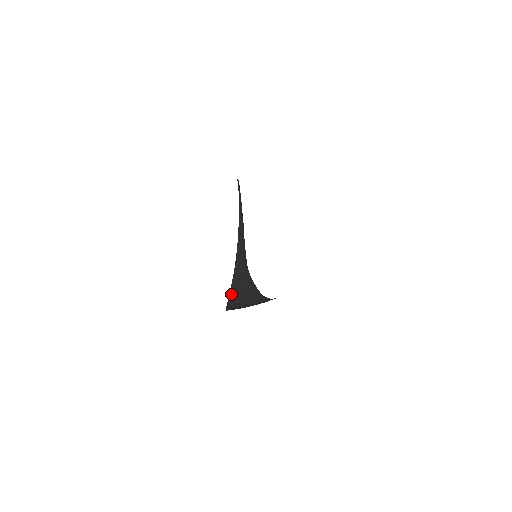
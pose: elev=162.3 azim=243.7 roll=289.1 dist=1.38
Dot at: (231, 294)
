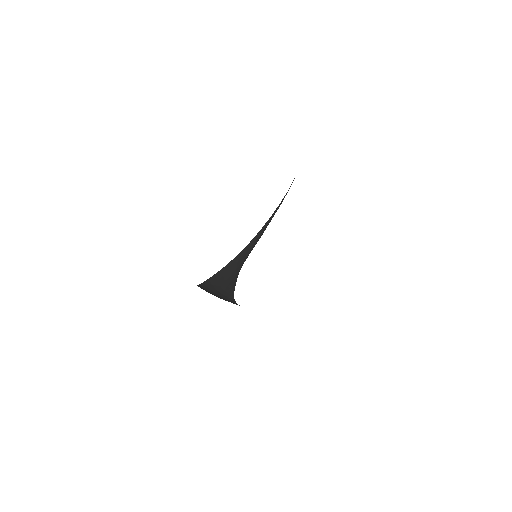
Dot at: (218, 274)
